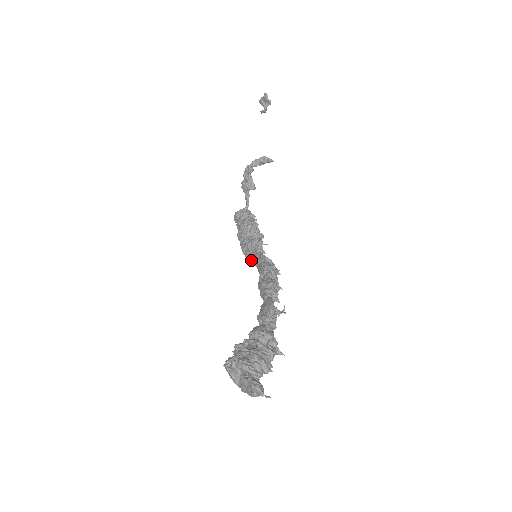
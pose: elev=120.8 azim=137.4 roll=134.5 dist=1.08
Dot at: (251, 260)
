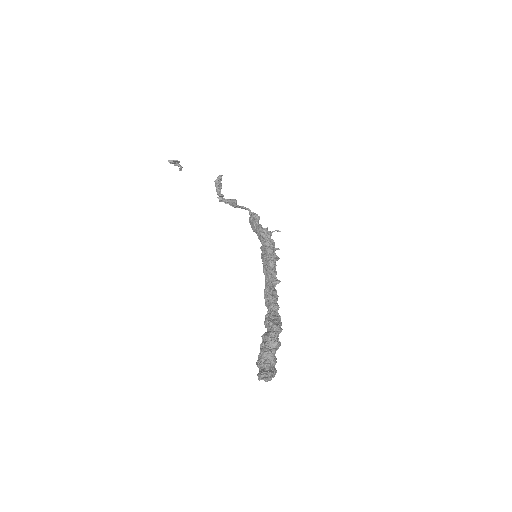
Dot at: occluded
